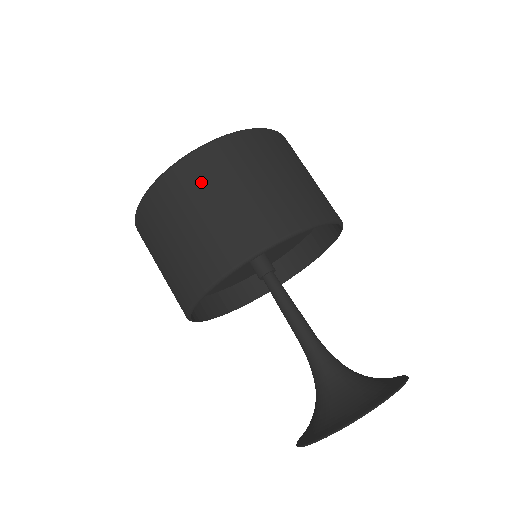
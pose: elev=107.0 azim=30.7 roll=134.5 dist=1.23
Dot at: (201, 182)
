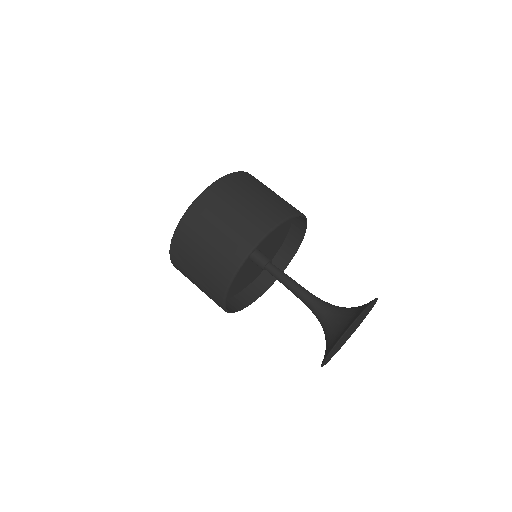
Dot at: (242, 186)
